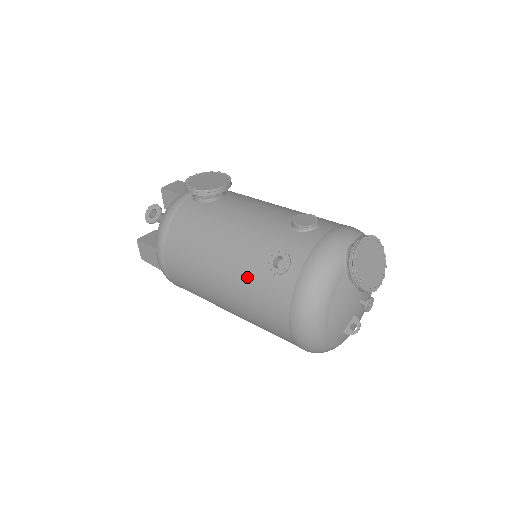
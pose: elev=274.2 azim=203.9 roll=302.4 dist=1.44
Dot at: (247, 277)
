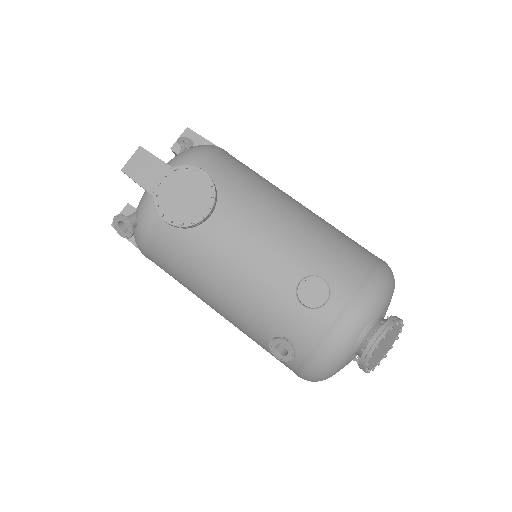
Dot at: (248, 332)
